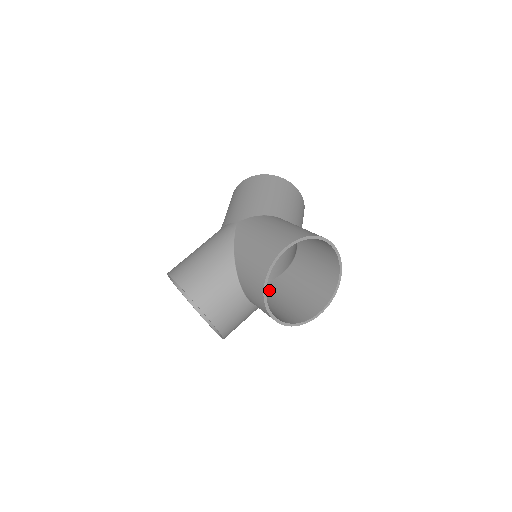
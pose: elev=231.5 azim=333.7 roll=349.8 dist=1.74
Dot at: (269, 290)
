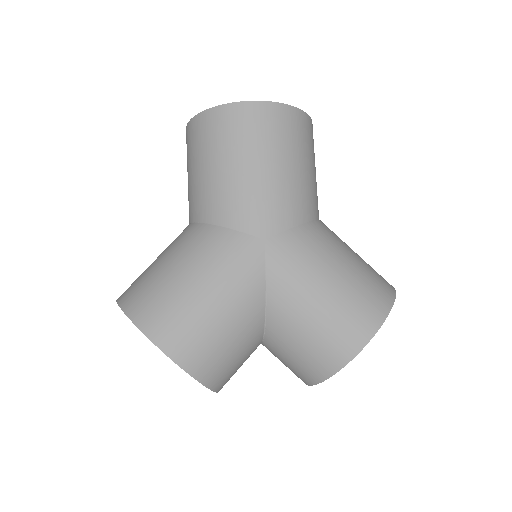
Dot at: occluded
